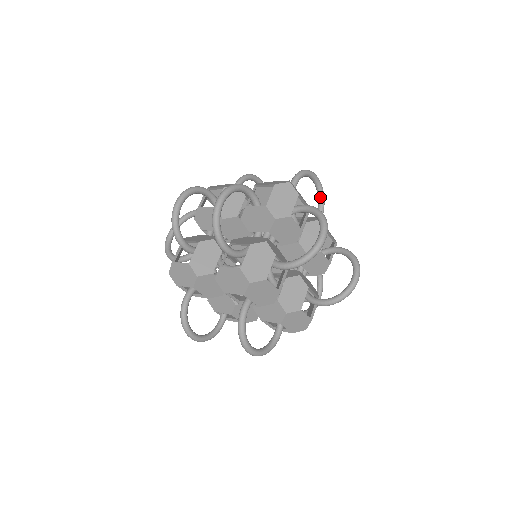
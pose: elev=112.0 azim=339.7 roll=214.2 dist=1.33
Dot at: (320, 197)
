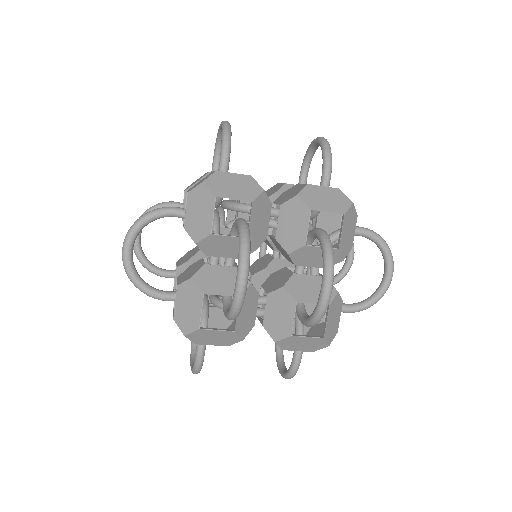
Dot at: (311, 156)
